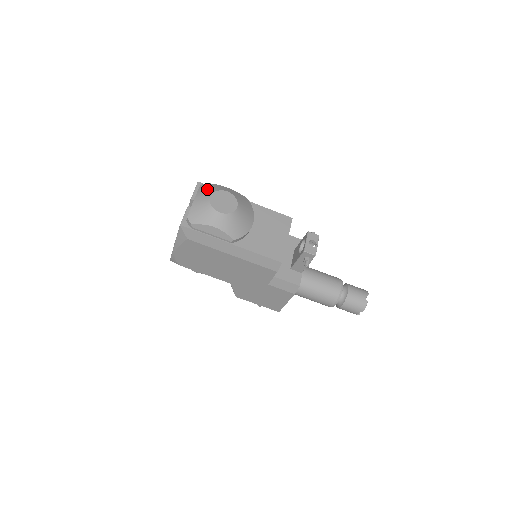
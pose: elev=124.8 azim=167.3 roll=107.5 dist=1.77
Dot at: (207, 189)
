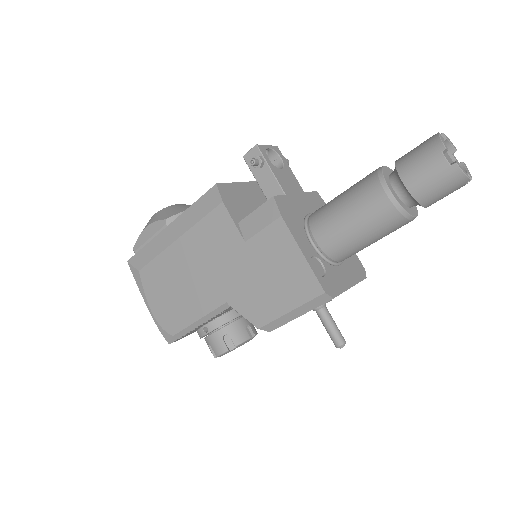
Dot at: occluded
